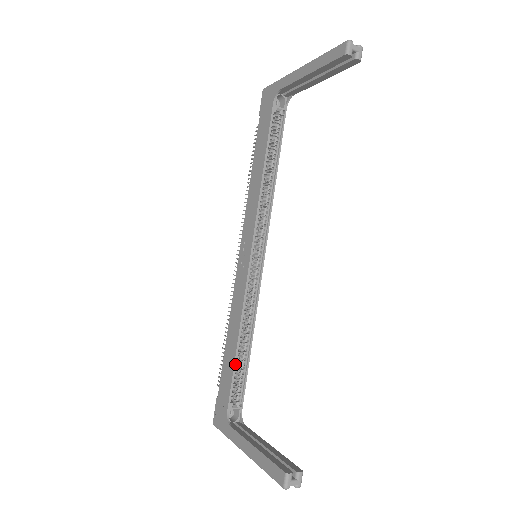
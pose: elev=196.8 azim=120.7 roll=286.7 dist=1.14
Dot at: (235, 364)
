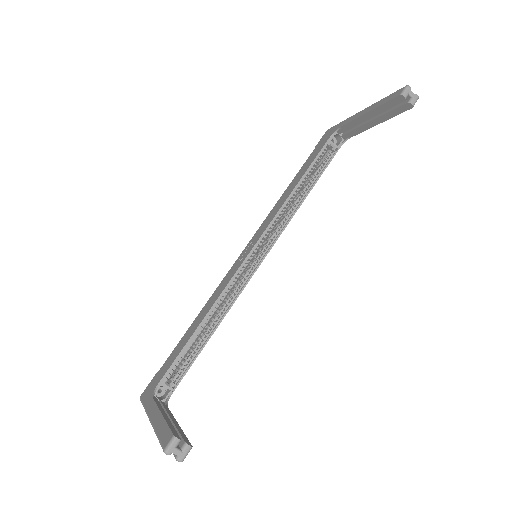
Dot at: (188, 342)
